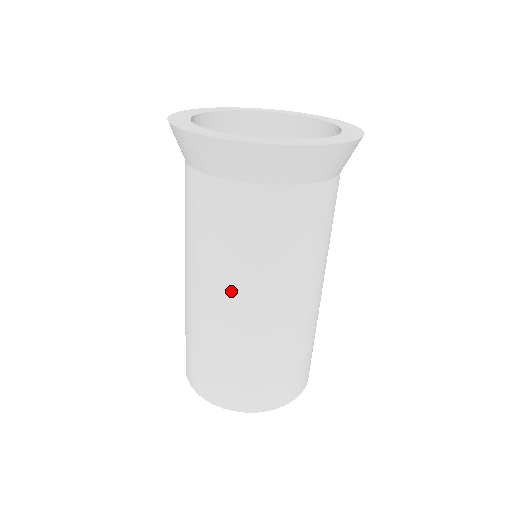
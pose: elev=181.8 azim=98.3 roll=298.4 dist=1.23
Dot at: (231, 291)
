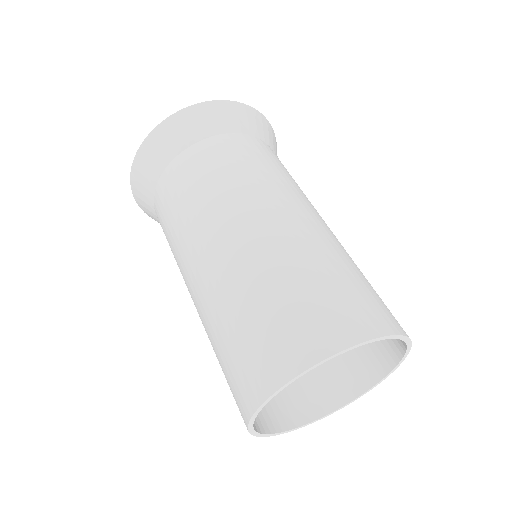
Dot at: (288, 201)
